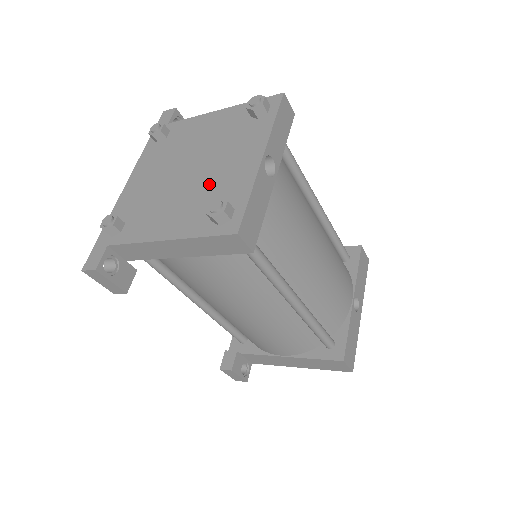
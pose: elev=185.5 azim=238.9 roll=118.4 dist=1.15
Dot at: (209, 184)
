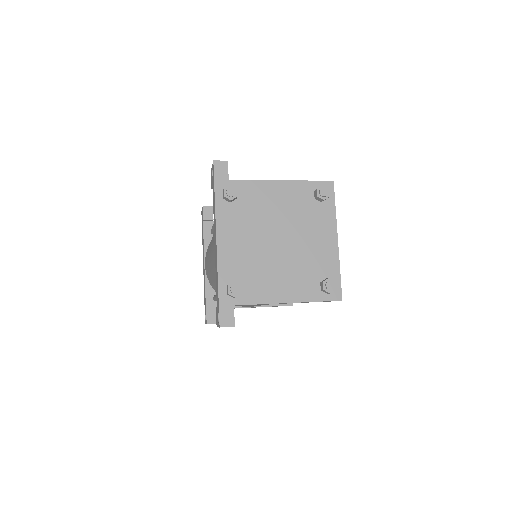
Dot at: (304, 258)
